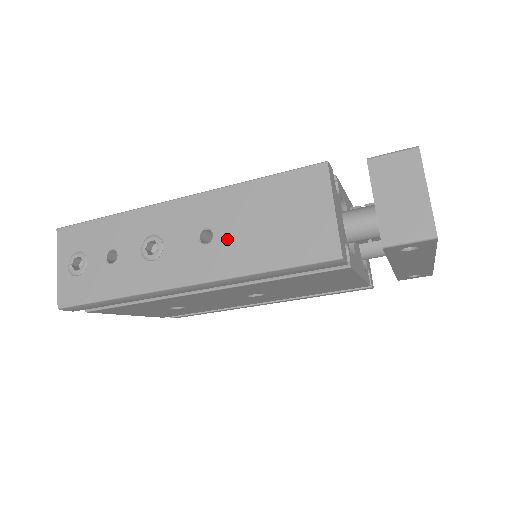
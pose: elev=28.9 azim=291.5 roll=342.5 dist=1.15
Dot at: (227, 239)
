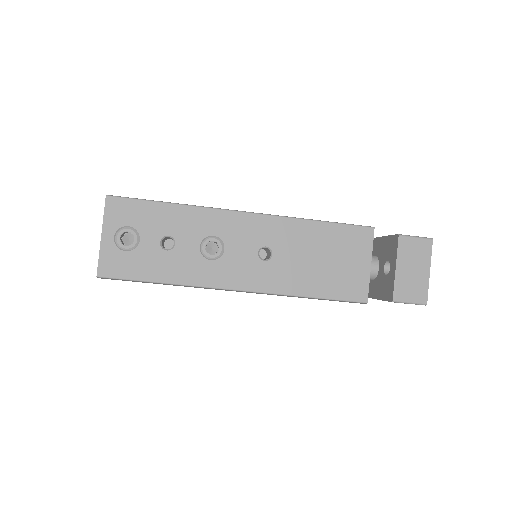
Dot at: (284, 262)
